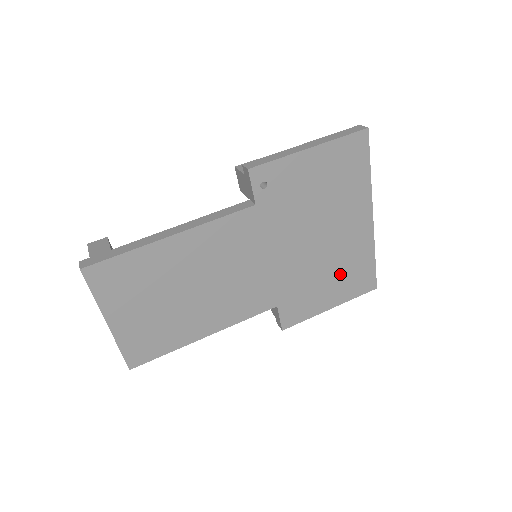
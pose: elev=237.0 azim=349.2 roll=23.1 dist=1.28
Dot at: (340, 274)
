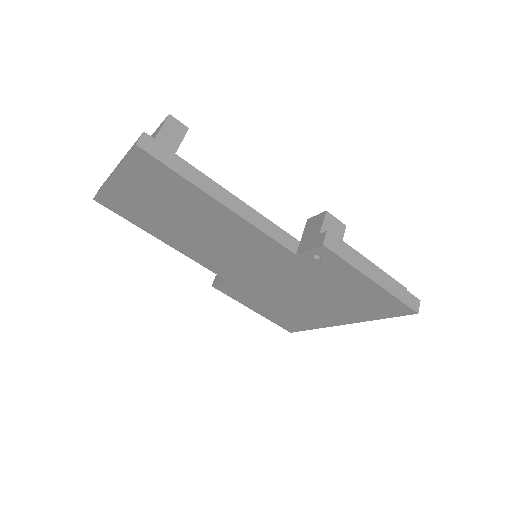
Dot at: (284, 312)
